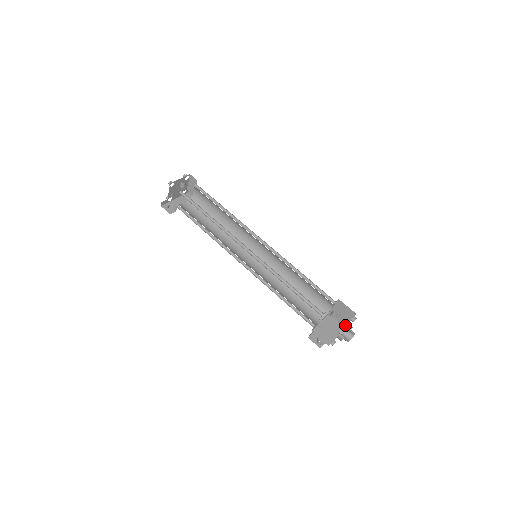
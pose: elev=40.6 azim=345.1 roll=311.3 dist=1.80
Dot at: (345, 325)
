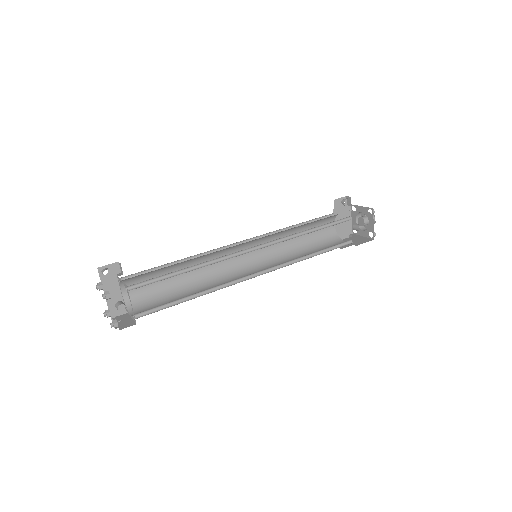
Dot at: occluded
